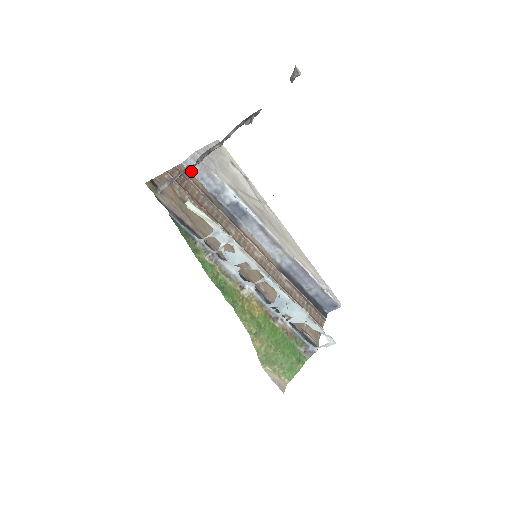
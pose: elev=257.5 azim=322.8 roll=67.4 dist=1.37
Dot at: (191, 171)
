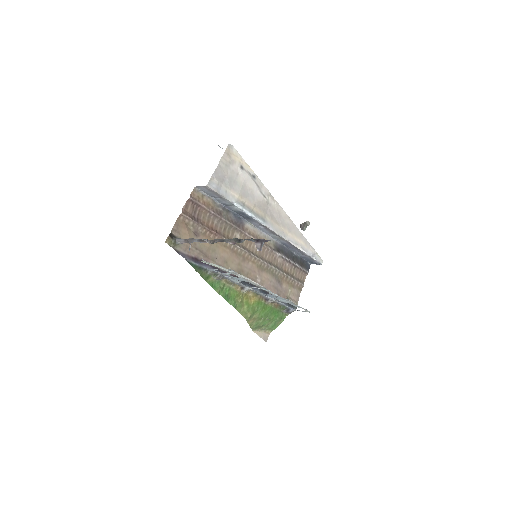
Dot at: (203, 191)
